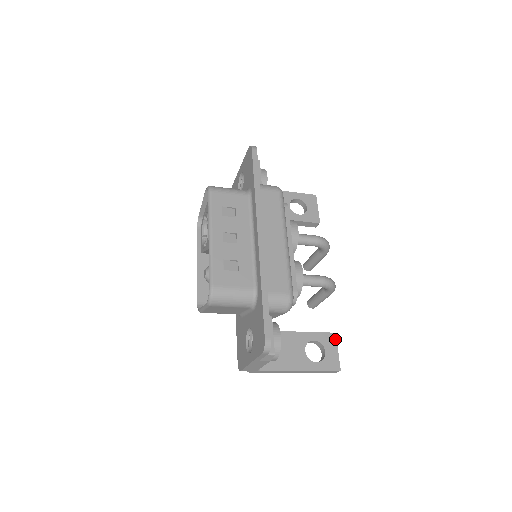
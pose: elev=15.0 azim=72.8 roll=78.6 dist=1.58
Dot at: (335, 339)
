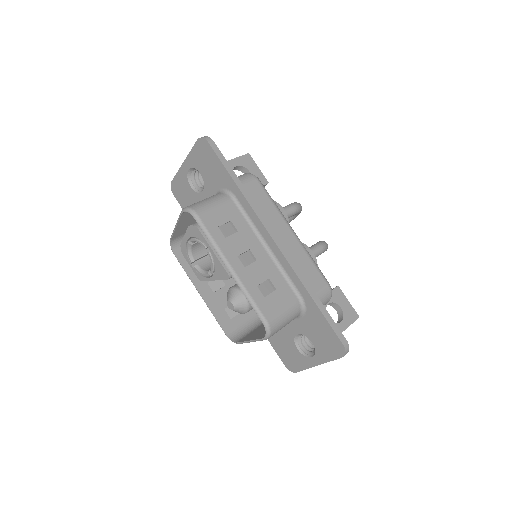
Dot at: (341, 291)
